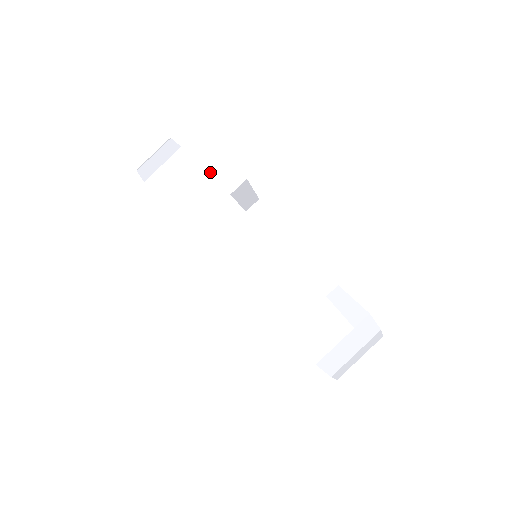
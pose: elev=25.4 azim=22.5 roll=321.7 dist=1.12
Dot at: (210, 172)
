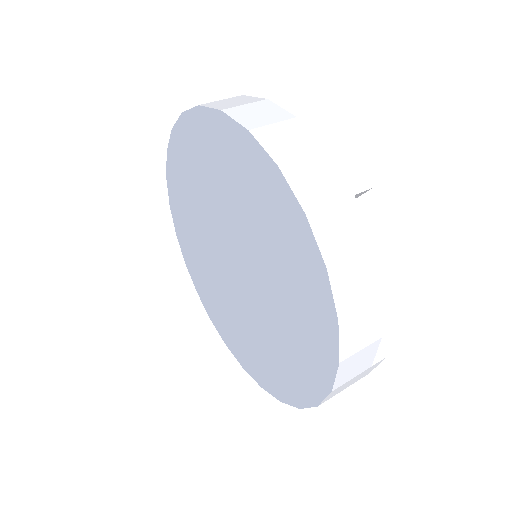
Dot at: (336, 161)
